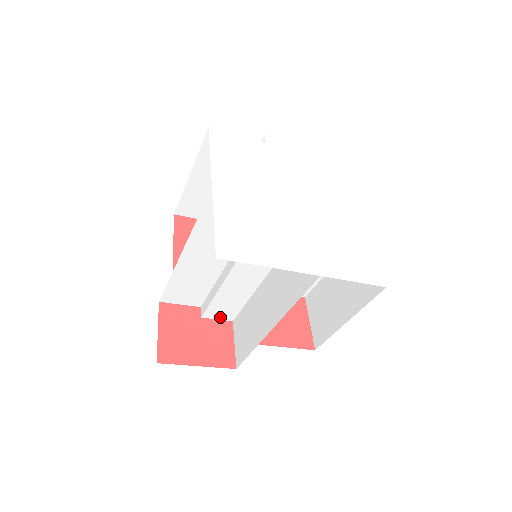
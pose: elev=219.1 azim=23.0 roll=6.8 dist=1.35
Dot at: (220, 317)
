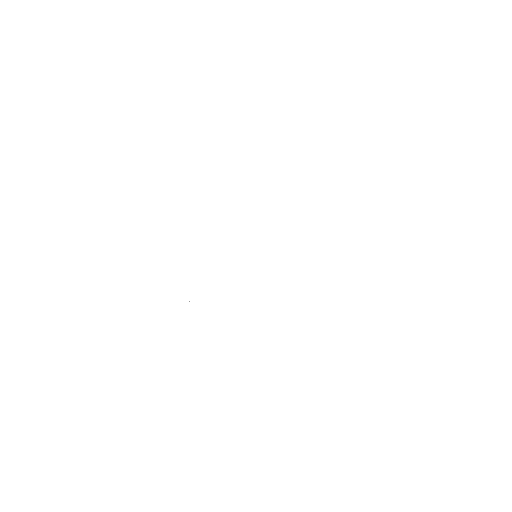
Dot at: occluded
